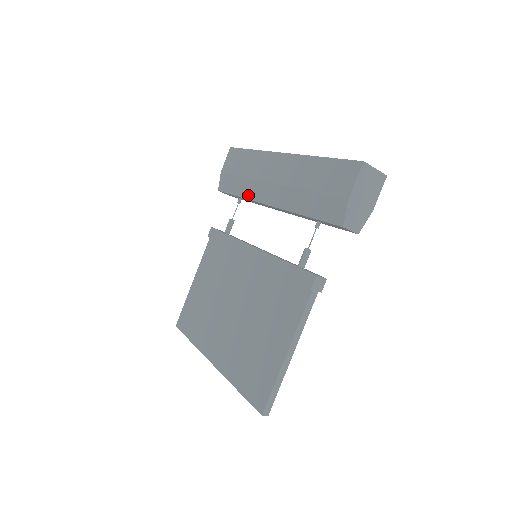
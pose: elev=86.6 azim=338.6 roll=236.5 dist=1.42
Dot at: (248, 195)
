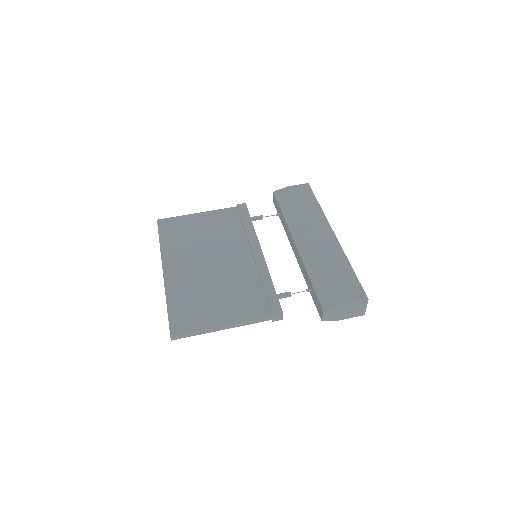
Dot at: (290, 222)
